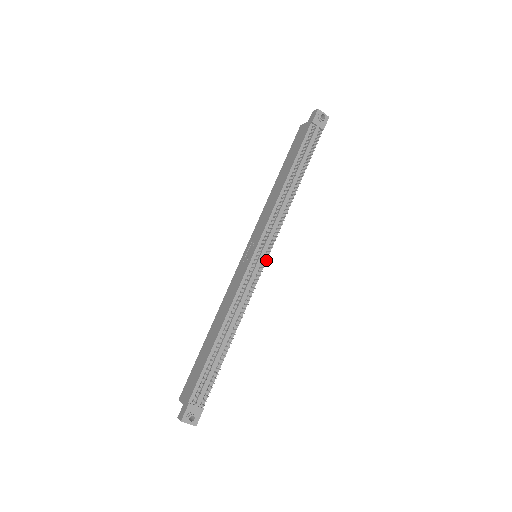
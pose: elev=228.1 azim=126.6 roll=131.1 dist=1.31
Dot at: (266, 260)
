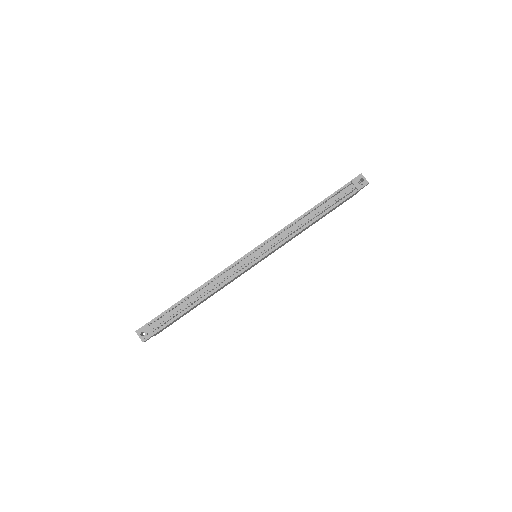
Dot at: (259, 260)
